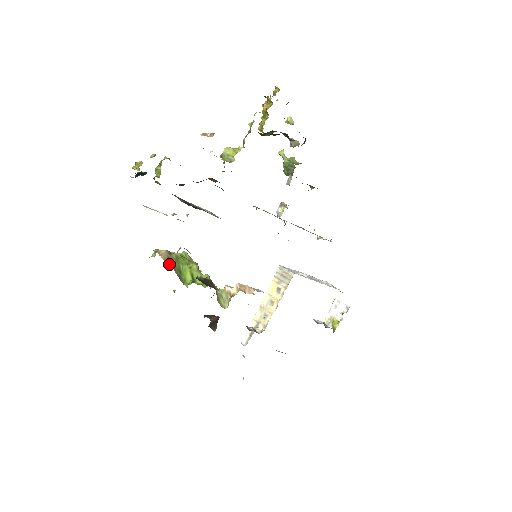
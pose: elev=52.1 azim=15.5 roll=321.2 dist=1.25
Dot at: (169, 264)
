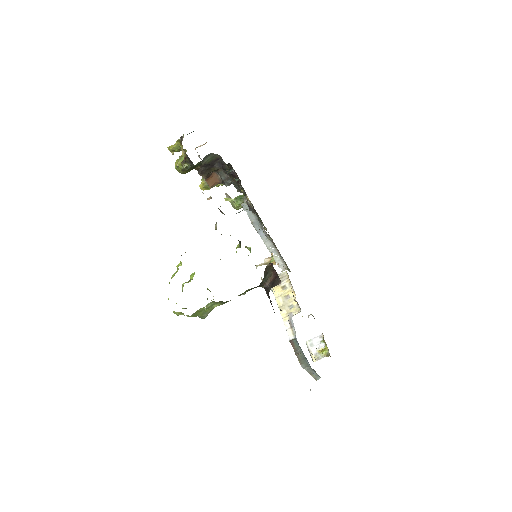
Dot at: occluded
